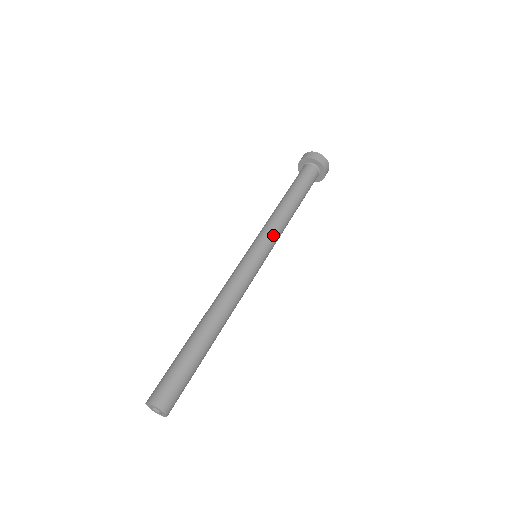
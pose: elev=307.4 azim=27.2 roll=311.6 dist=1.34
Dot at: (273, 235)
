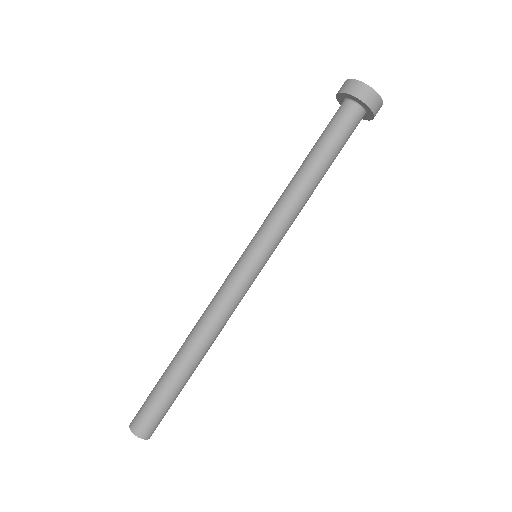
Dot at: (283, 235)
